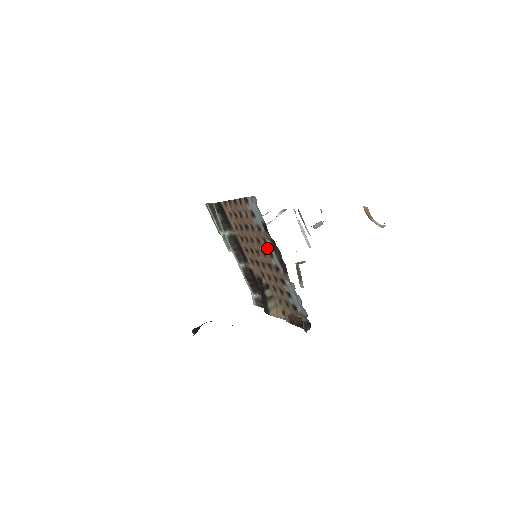
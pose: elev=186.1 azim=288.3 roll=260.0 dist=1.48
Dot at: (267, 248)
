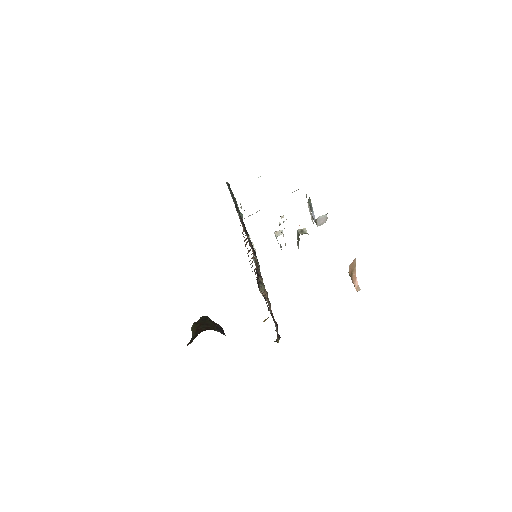
Dot at: occluded
